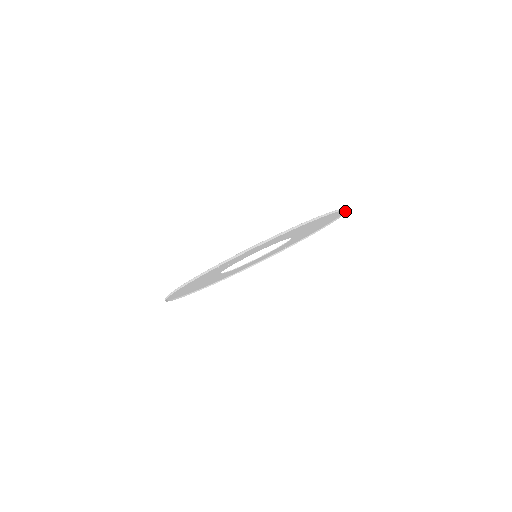
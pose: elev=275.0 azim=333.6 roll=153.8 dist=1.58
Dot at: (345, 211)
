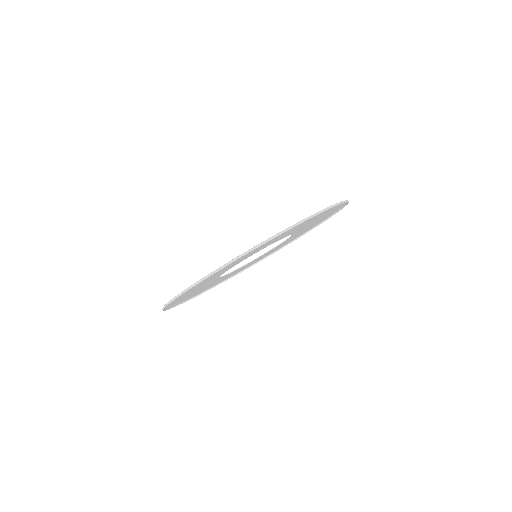
Dot at: (318, 213)
